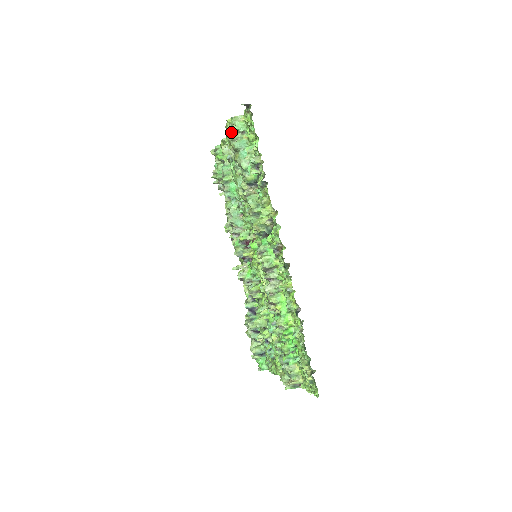
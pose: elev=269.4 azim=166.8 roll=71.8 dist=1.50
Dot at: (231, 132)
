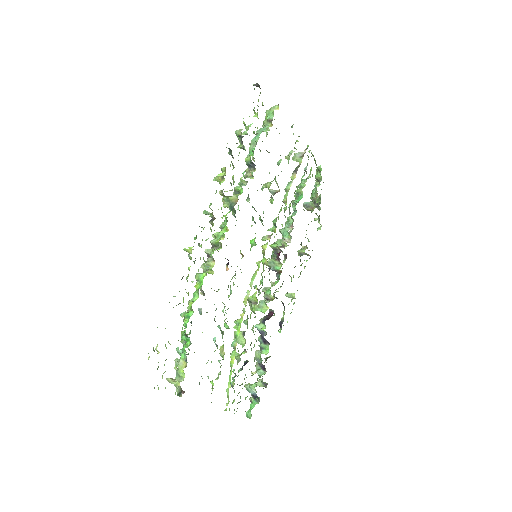
Dot at: occluded
